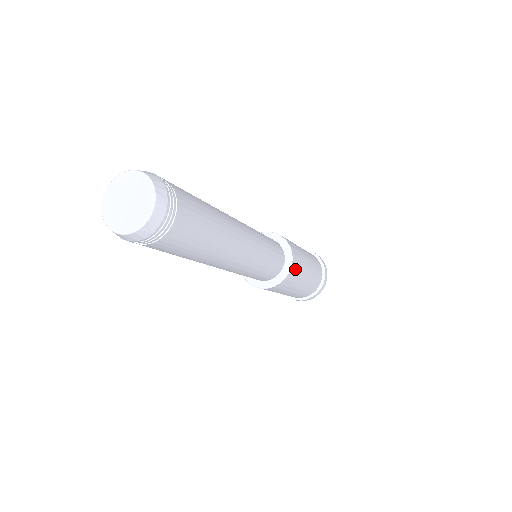
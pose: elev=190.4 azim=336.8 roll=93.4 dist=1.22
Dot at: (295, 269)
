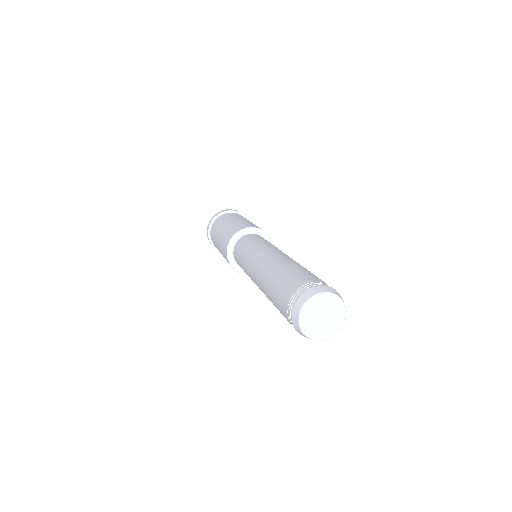
Dot at: occluded
